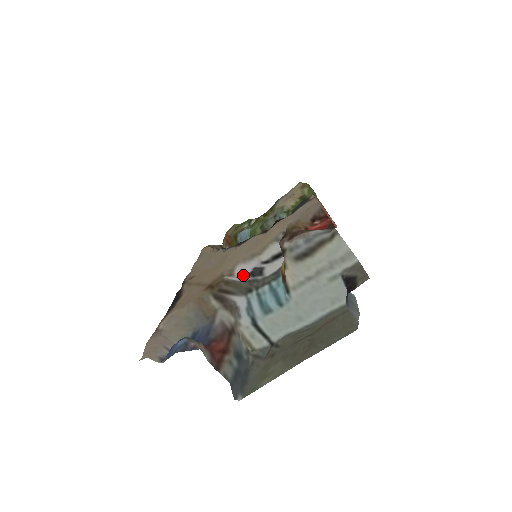
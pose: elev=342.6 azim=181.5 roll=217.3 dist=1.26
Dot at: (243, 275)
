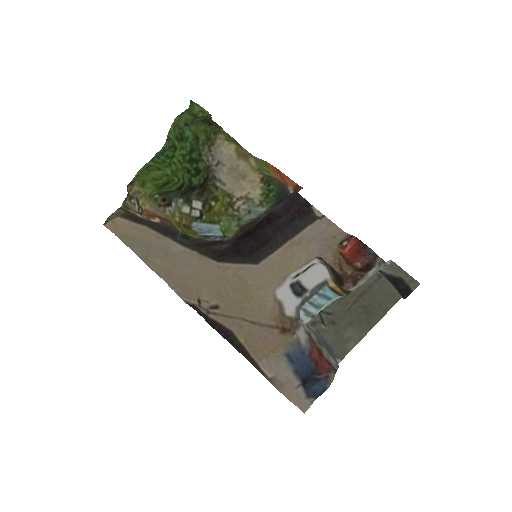
Dot at: (289, 298)
